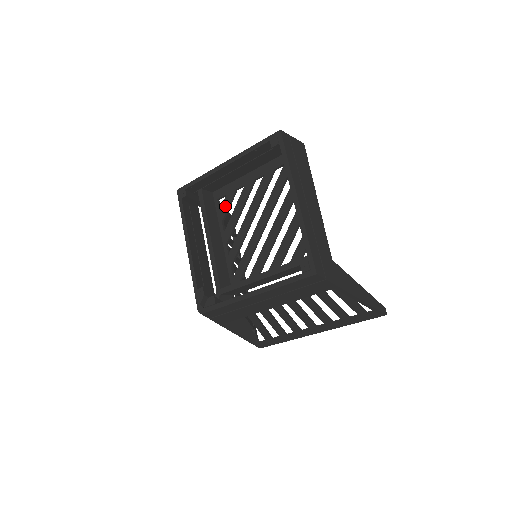
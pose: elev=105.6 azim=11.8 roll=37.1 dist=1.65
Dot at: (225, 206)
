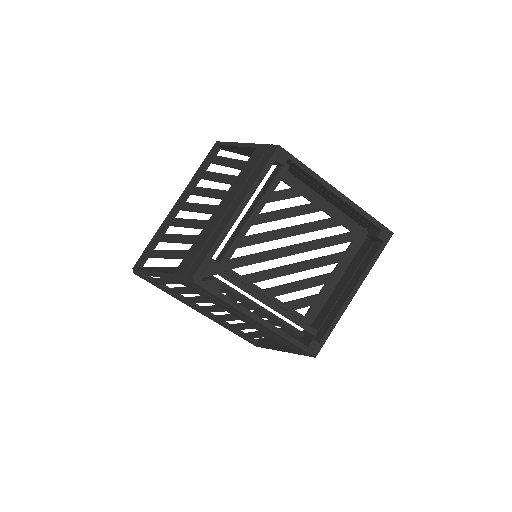
Dot at: (282, 195)
